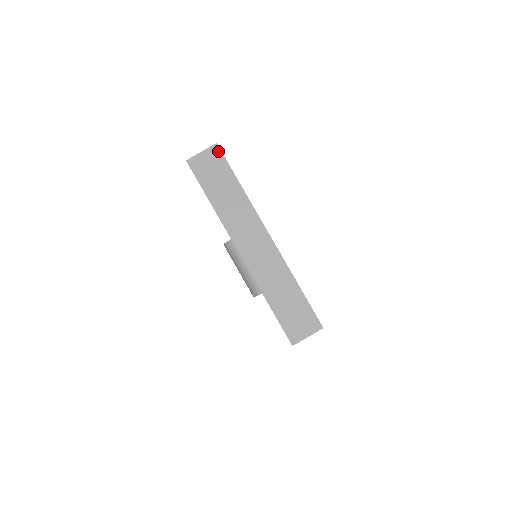
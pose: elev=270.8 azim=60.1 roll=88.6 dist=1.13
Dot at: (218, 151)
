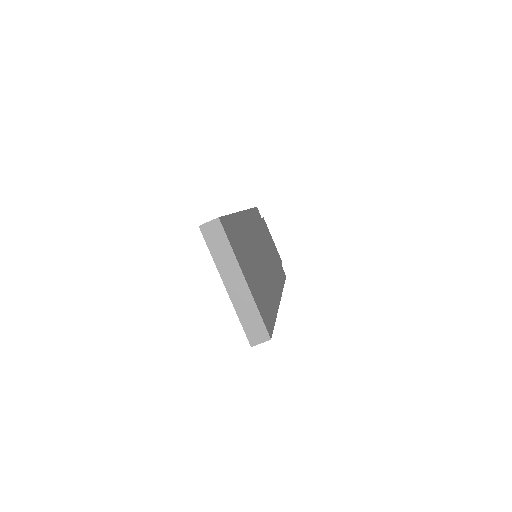
Dot at: (219, 223)
